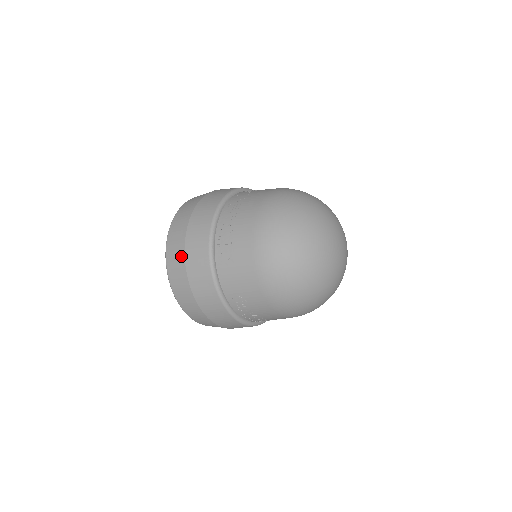
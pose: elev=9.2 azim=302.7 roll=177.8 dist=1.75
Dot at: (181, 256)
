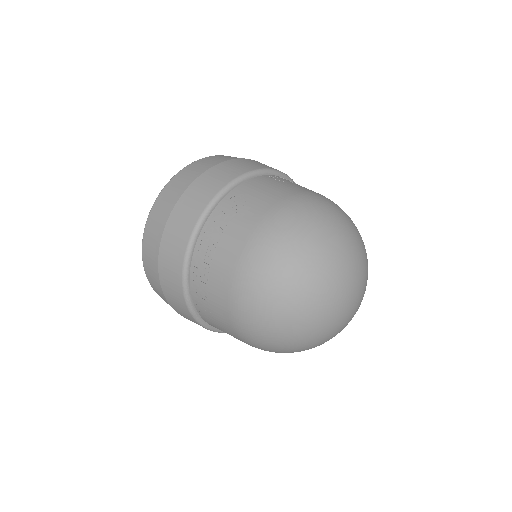
Dot at: (160, 289)
